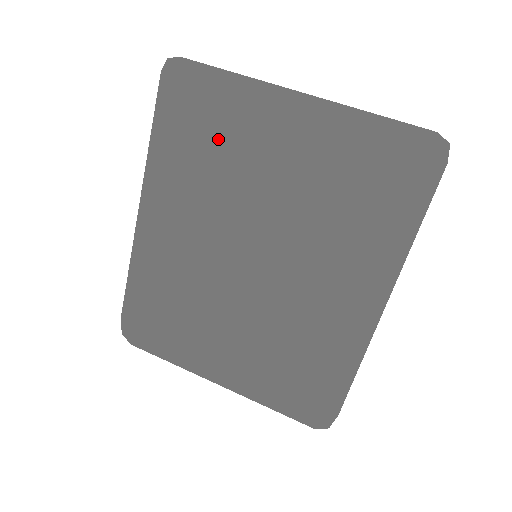
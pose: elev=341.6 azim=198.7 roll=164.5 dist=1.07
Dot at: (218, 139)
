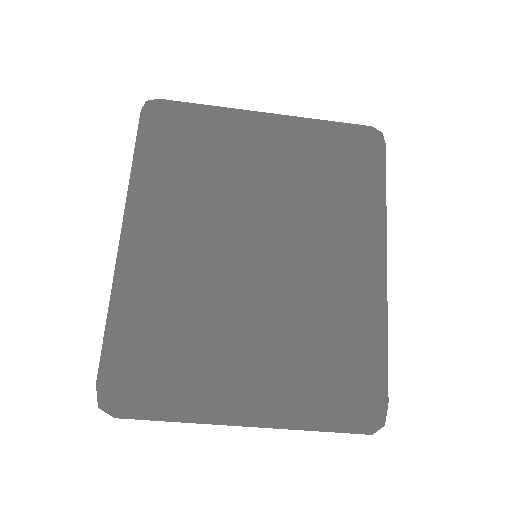
Dot at: (199, 160)
